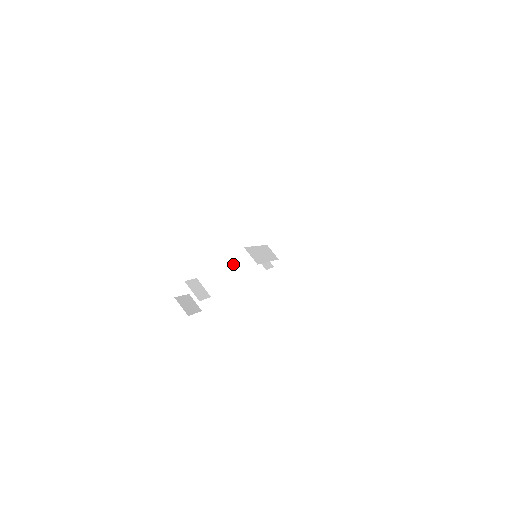
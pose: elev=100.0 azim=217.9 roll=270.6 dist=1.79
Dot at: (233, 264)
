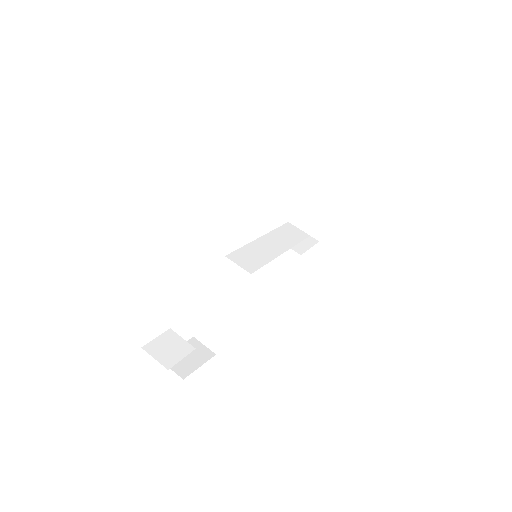
Dot at: (223, 283)
